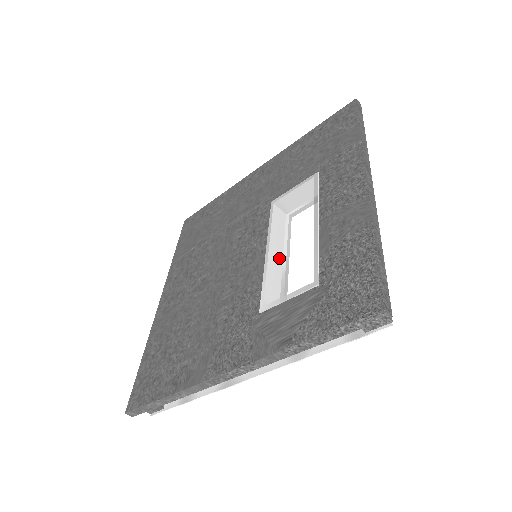
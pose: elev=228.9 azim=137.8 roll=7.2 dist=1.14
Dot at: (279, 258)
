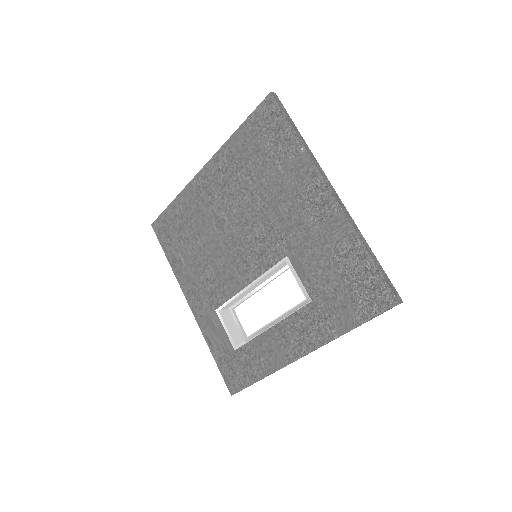
Dot at: (257, 286)
